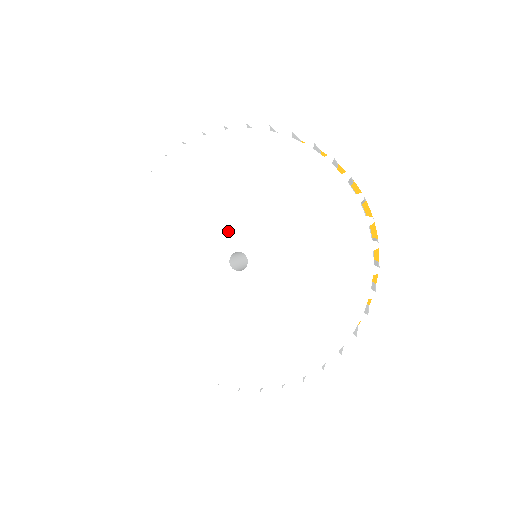
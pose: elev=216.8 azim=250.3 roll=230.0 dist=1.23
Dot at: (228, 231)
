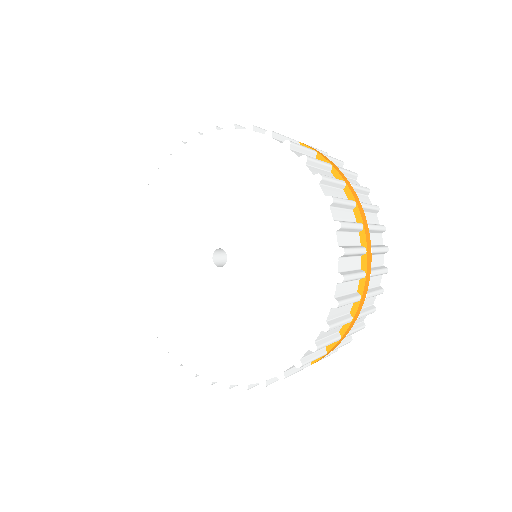
Dot at: (206, 232)
